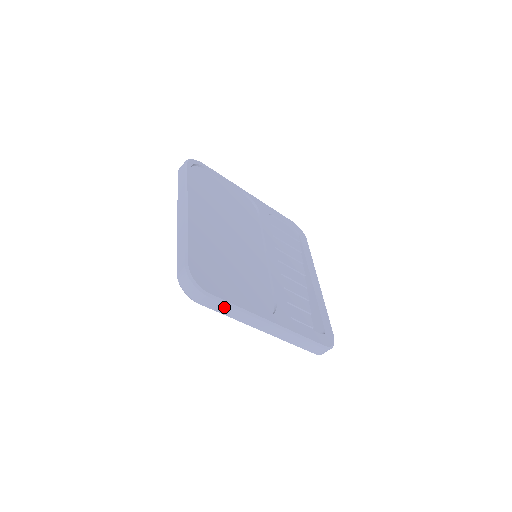
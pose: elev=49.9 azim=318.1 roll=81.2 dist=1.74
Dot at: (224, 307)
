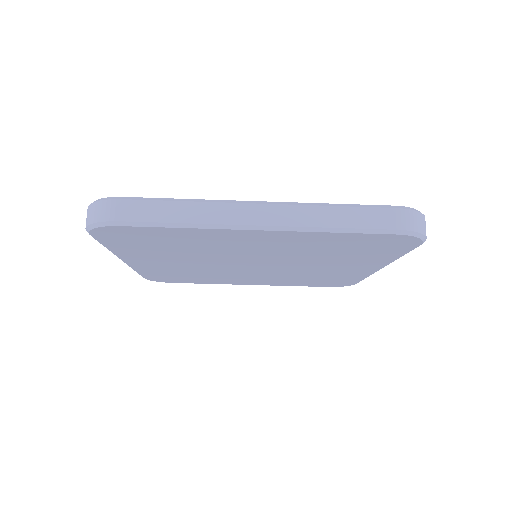
Dot at: (158, 208)
